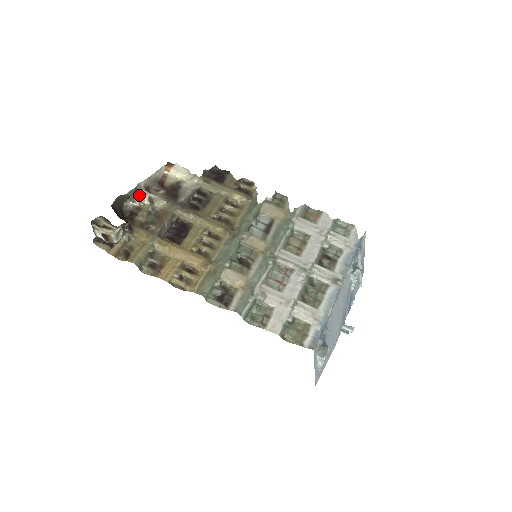
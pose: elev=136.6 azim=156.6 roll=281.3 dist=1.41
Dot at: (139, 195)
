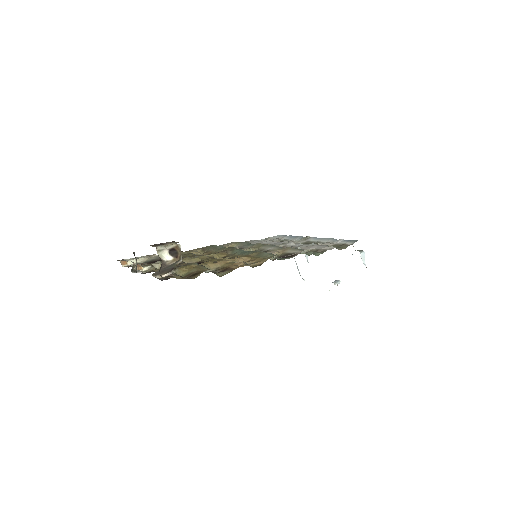
Dot at: occluded
